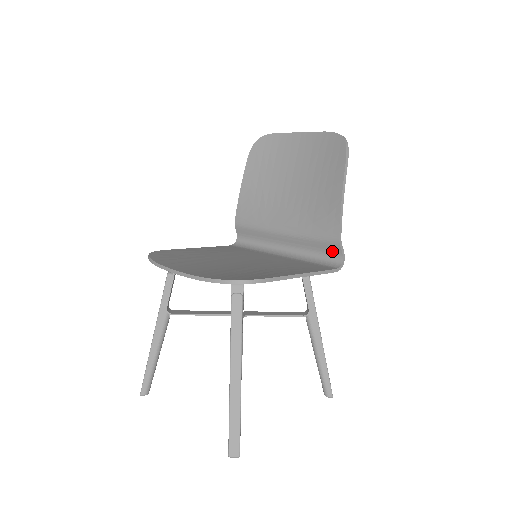
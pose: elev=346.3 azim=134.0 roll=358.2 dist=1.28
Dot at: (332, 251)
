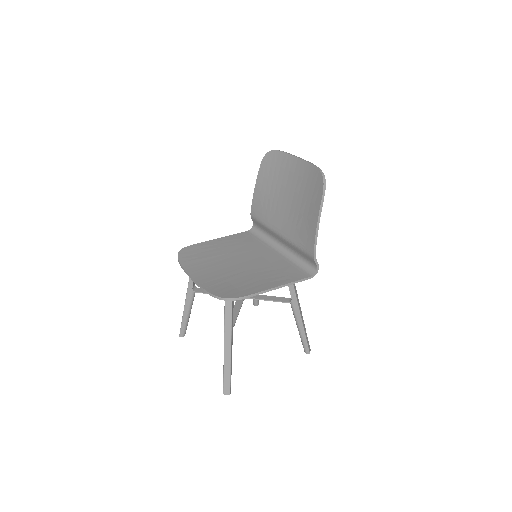
Dot at: (310, 261)
